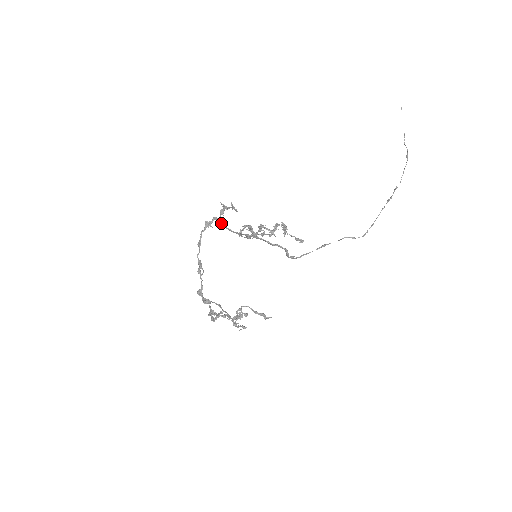
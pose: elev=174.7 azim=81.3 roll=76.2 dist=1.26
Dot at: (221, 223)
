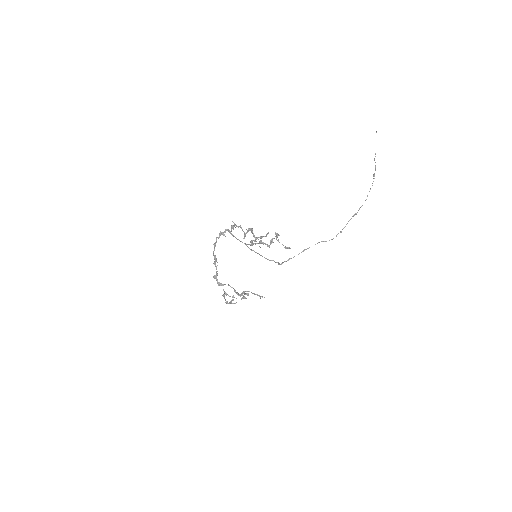
Dot at: (232, 234)
